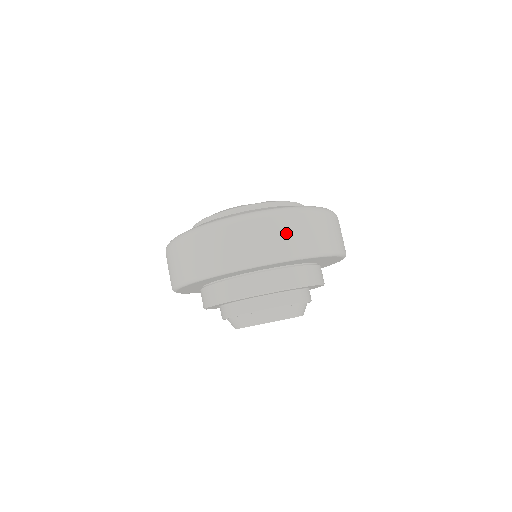
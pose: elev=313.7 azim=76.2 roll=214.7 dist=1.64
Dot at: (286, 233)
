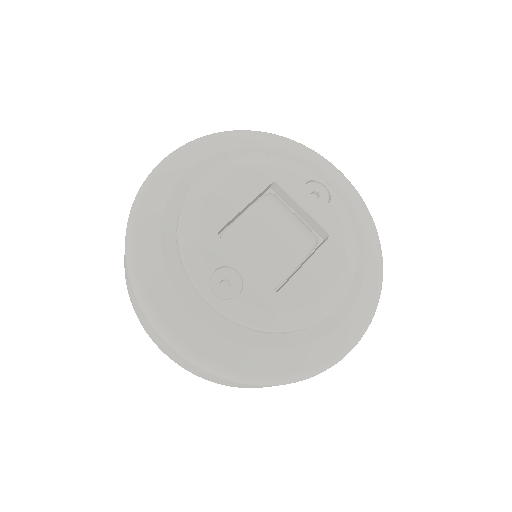
Dot at: (181, 362)
